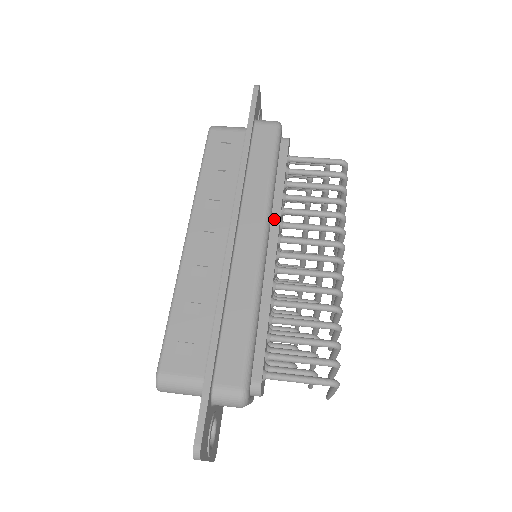
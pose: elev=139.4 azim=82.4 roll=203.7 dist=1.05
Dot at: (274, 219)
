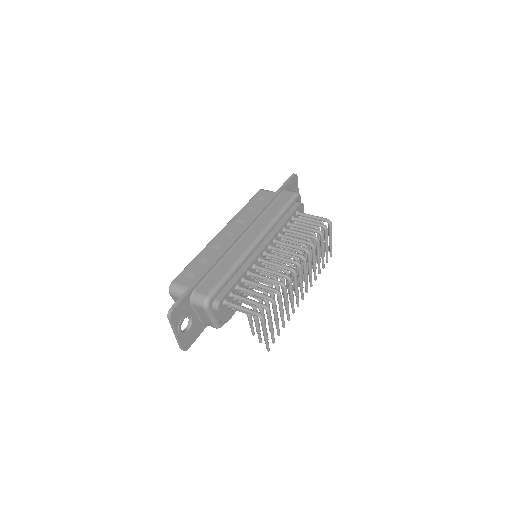
Dot at: (271, 235)
